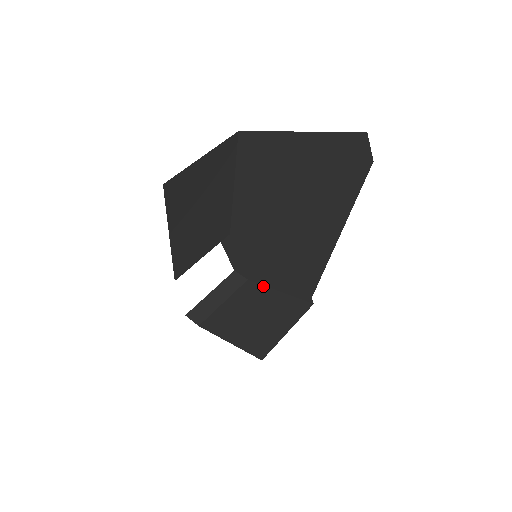
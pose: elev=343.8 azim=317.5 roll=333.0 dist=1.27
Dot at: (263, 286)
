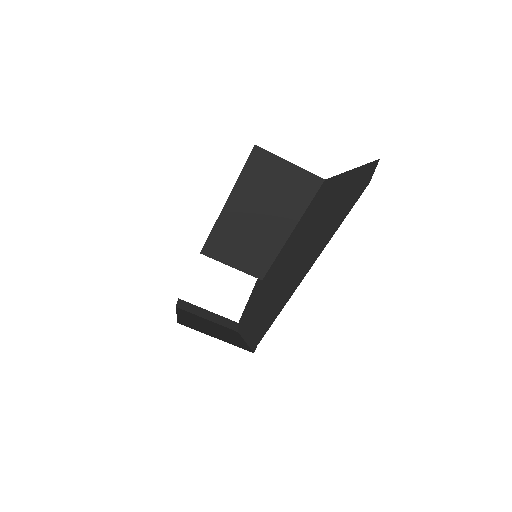
Dot at: (241, 336)
